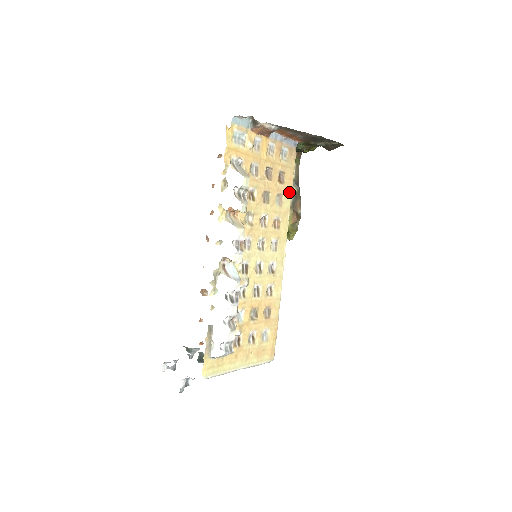
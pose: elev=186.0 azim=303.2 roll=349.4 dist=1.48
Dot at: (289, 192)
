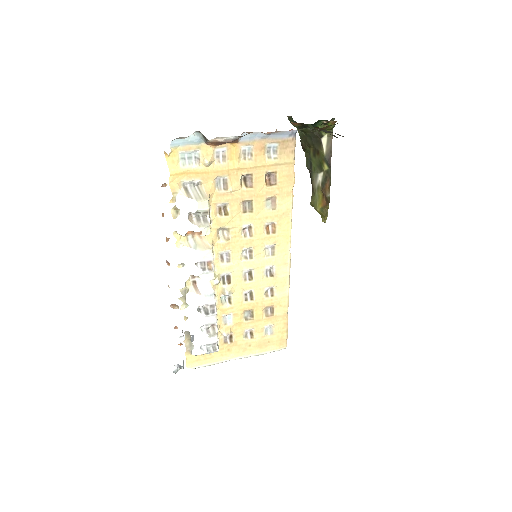
Dot at: (288, 191)
